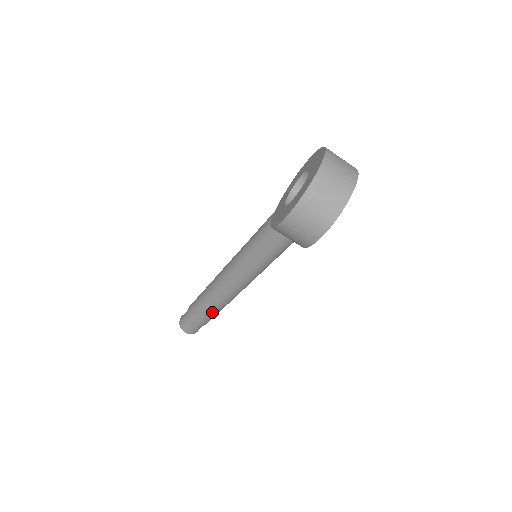
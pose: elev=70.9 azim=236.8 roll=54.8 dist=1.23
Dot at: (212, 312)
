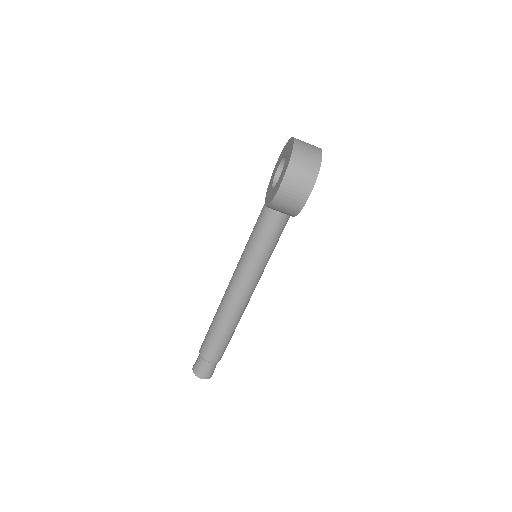
Dot at: (226, 336)
